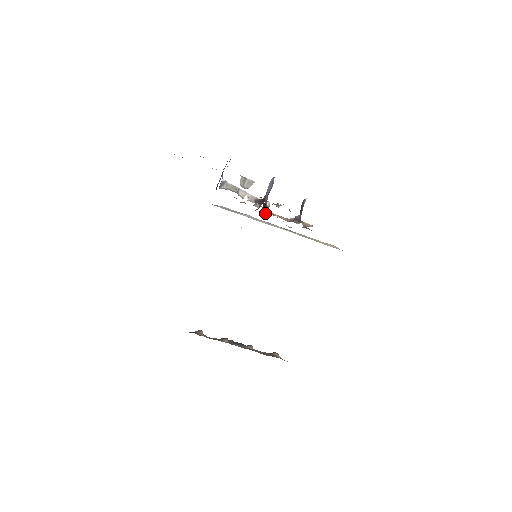
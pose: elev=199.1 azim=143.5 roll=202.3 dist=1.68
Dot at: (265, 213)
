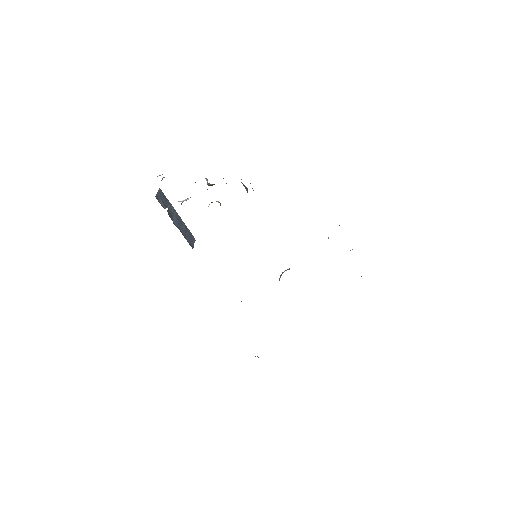
Dot at: occluded
